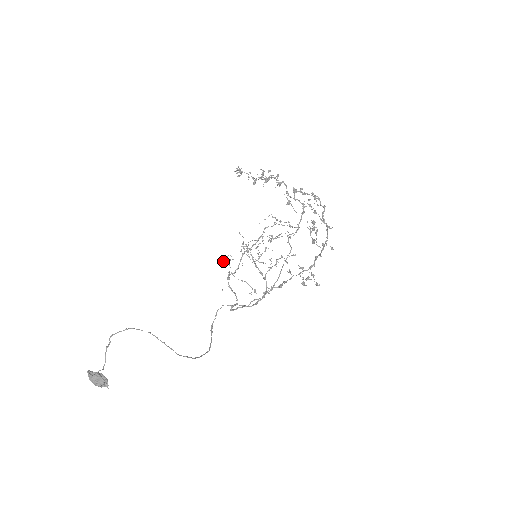
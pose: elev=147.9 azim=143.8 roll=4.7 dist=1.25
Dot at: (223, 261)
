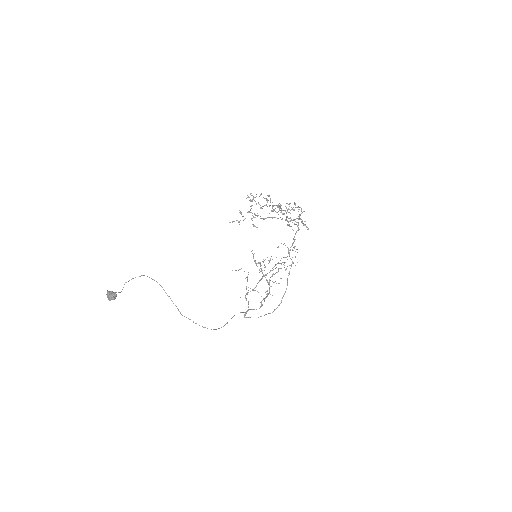
Dot at: occluded
